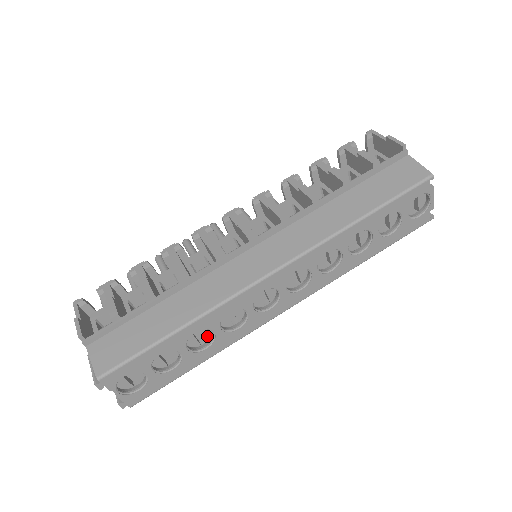
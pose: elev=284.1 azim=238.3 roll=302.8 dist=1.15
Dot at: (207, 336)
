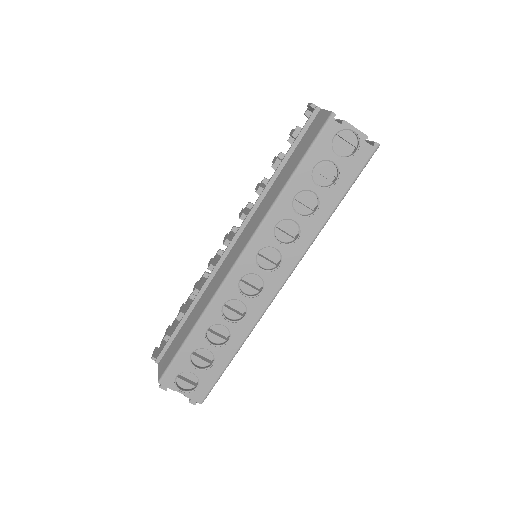
Dot at: (225, 331)
